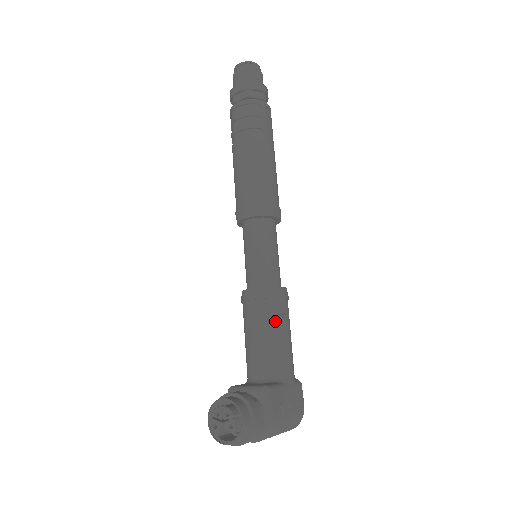
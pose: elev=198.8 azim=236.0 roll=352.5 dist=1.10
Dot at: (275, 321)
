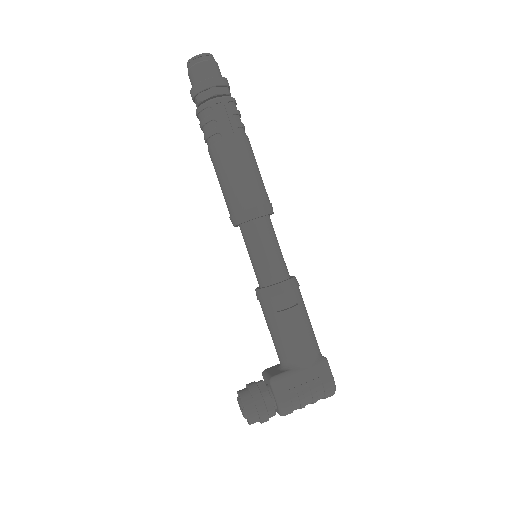
Dot at: (277, 317)
